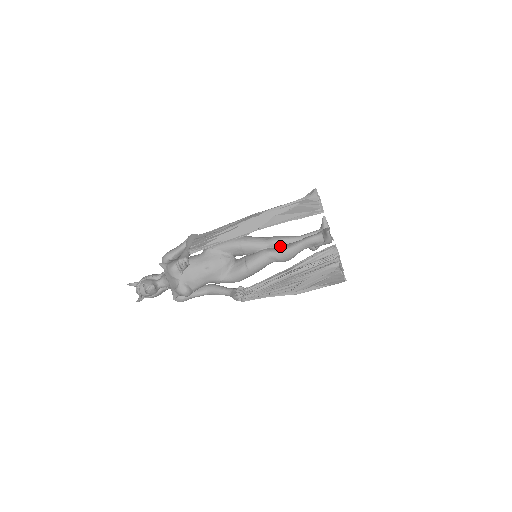
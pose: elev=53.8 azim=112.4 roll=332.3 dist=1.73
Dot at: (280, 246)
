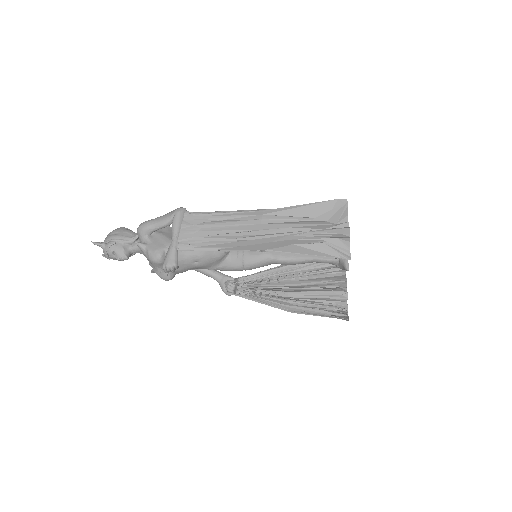
Dot at: occluded
